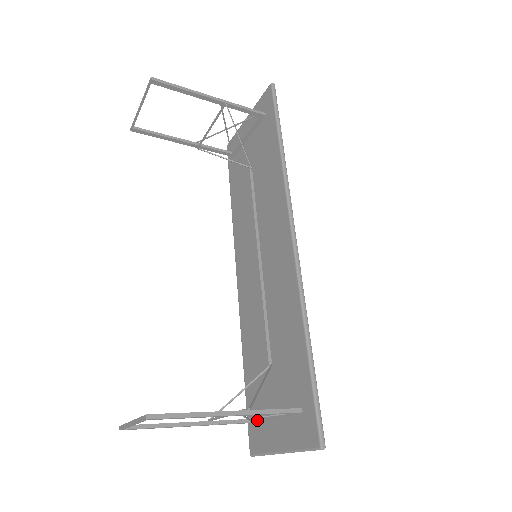
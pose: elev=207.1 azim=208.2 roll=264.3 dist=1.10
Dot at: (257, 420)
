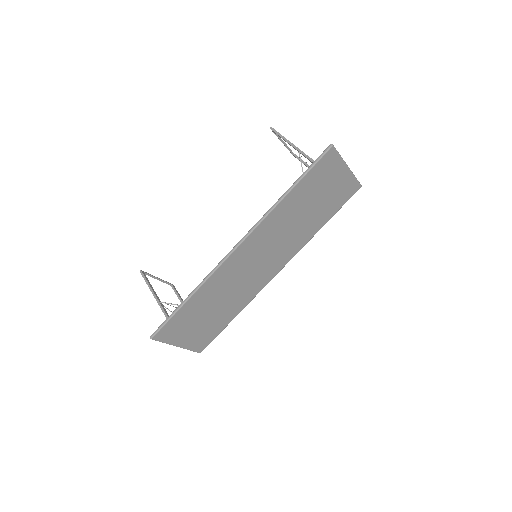
Dot at: occluded
